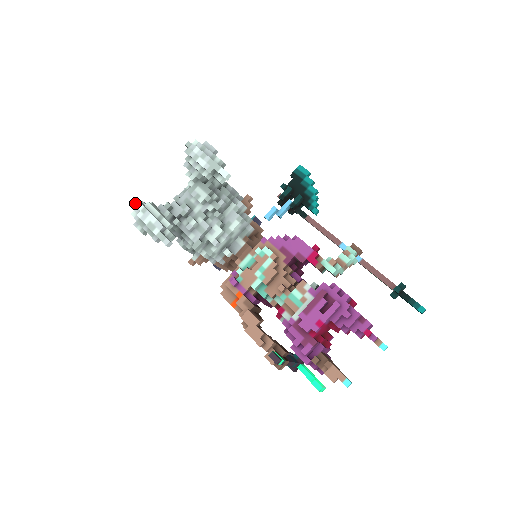
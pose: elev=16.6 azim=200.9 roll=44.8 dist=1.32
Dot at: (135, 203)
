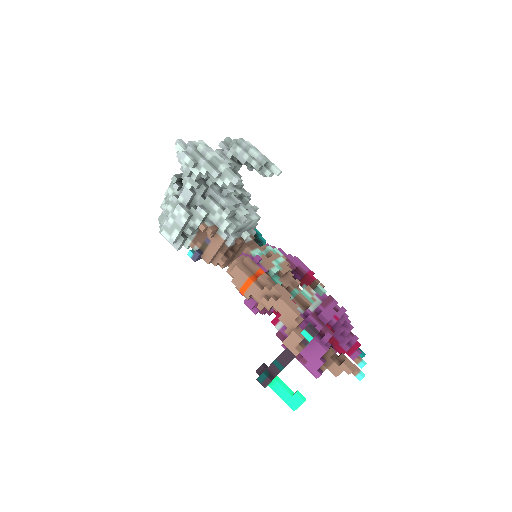
Dot at: (181, 139)
